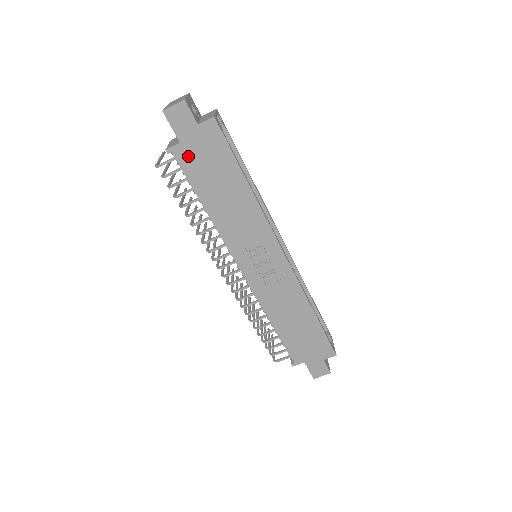
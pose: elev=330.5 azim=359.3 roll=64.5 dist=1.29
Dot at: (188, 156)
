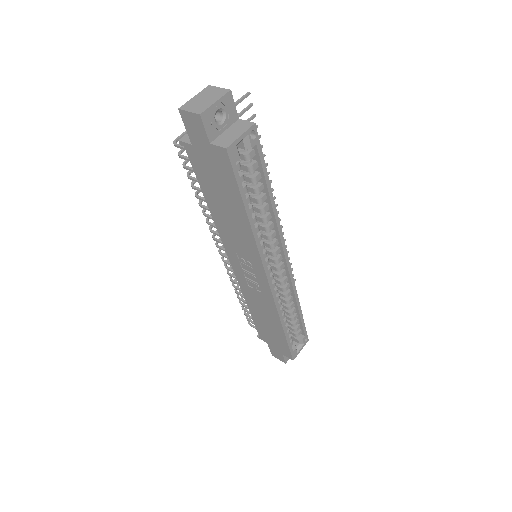
Dot at: (198, 160)
